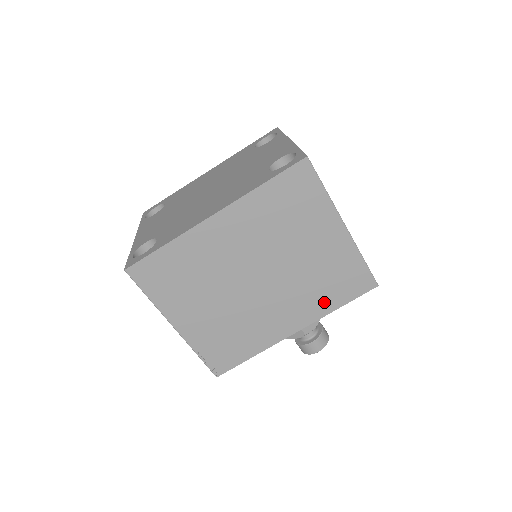
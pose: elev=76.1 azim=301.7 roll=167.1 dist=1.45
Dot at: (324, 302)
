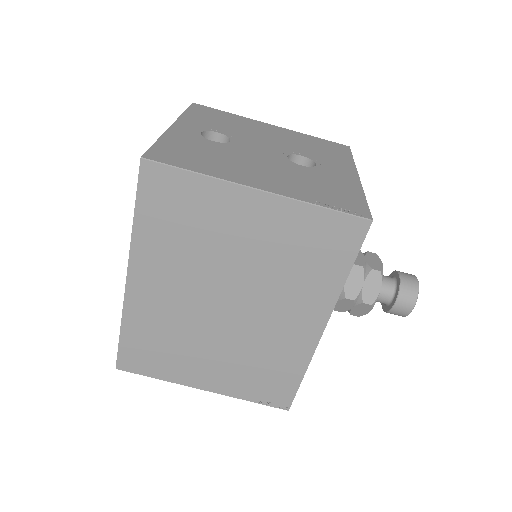
Dot at: (323, 281)
